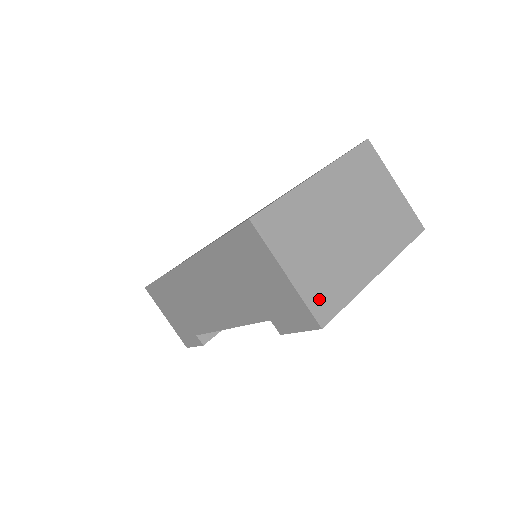
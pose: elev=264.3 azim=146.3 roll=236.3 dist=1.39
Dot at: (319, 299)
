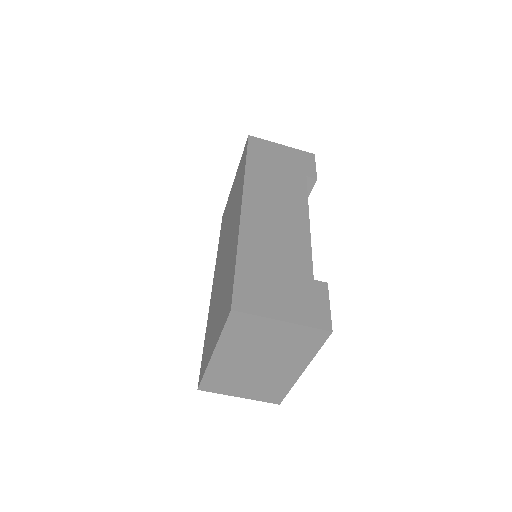
Dot at: (268, 397)
